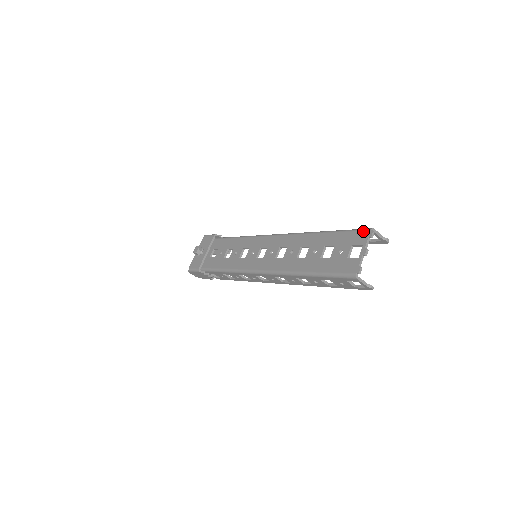
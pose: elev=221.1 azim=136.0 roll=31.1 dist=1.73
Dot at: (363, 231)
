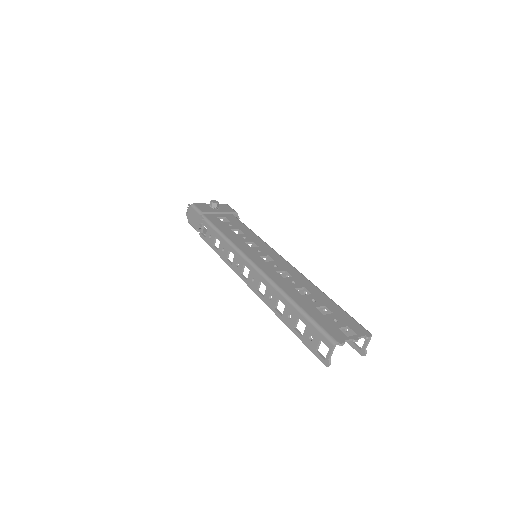
Dot at: (364, 328)
